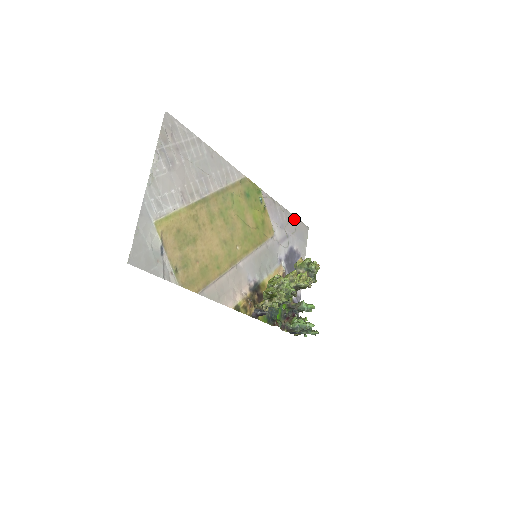
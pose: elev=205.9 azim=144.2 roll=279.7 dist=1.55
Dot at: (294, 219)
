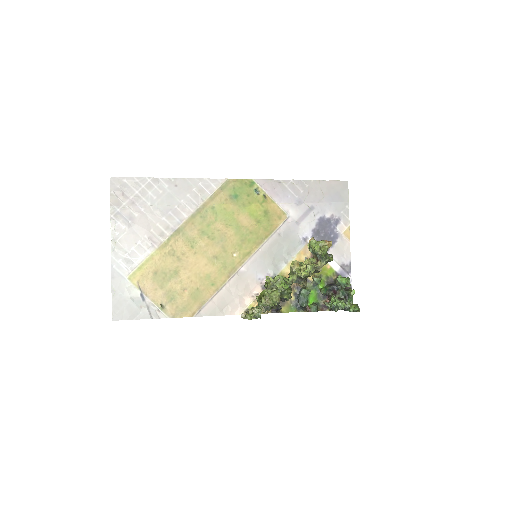
Dot at: (318, 184)
